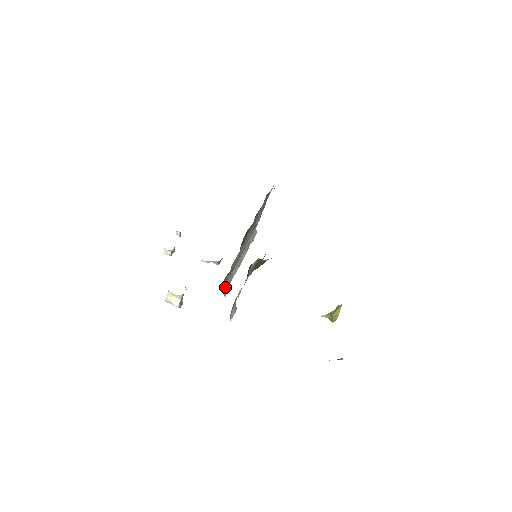
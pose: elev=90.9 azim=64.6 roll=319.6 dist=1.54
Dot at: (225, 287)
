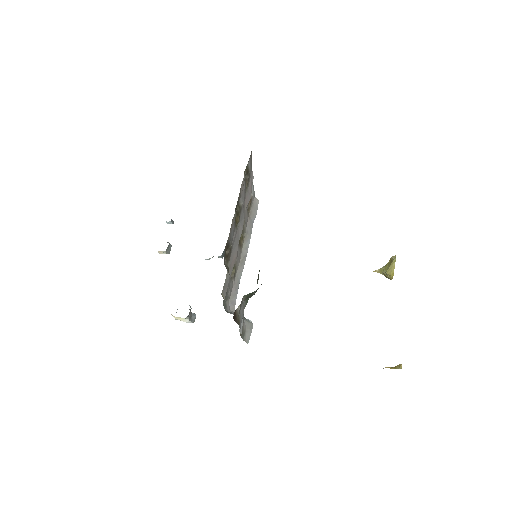
Dot at: (231, 301)
